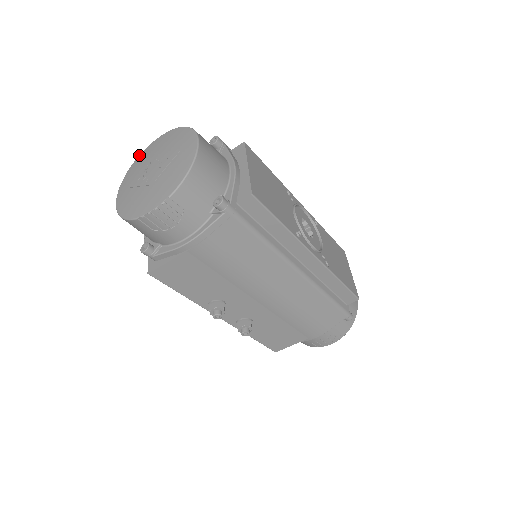
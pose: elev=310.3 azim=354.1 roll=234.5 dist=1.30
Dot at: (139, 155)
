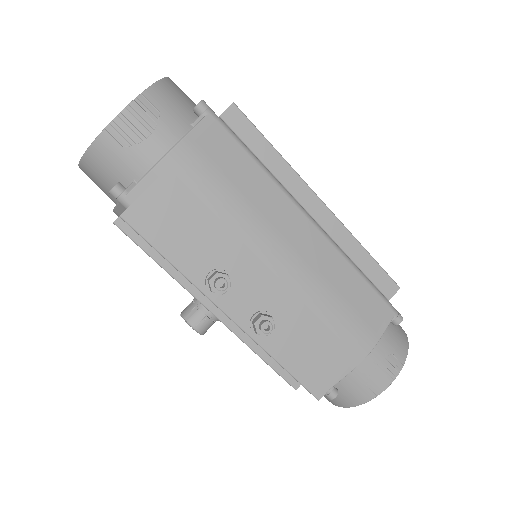
Dot at: occluded
